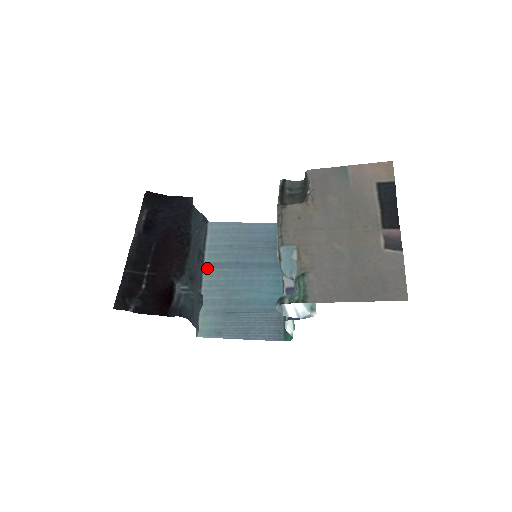
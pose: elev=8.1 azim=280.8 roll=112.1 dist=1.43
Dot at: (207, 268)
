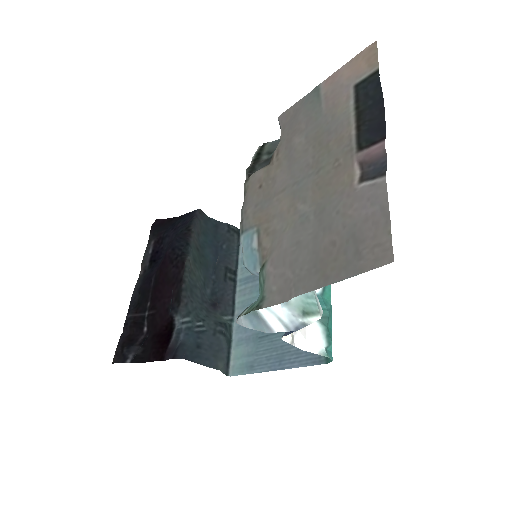
Dot at: (240, 286)
